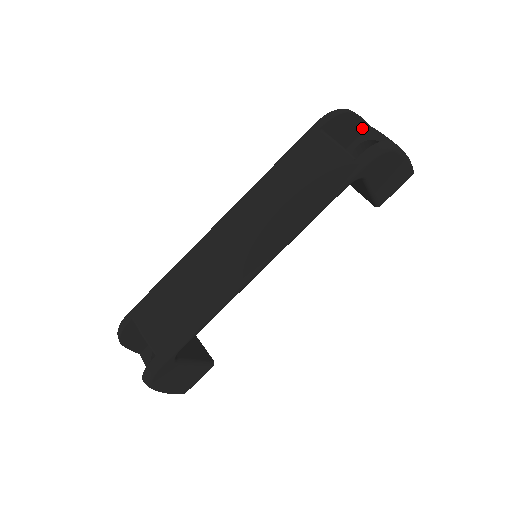
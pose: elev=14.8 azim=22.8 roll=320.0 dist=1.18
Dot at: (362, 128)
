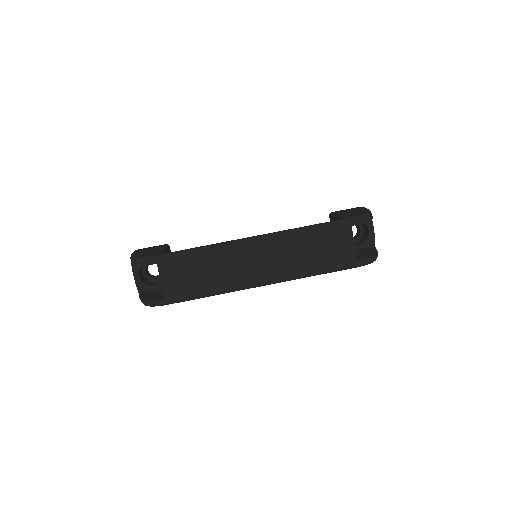
Dot at: occluded
